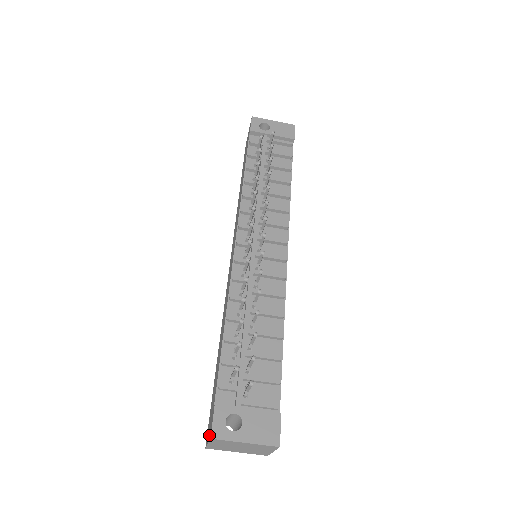
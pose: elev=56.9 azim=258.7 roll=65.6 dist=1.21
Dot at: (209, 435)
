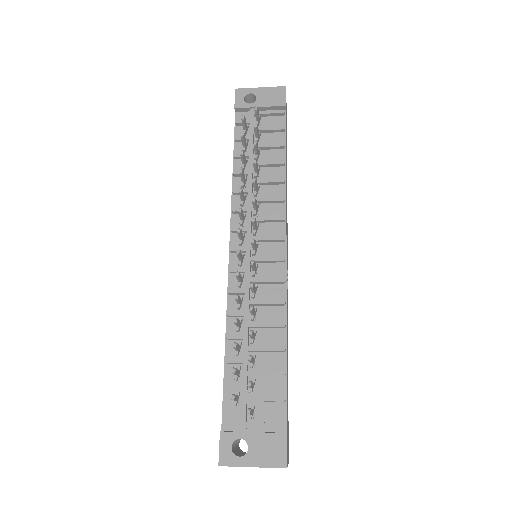
Dot at: occluded
